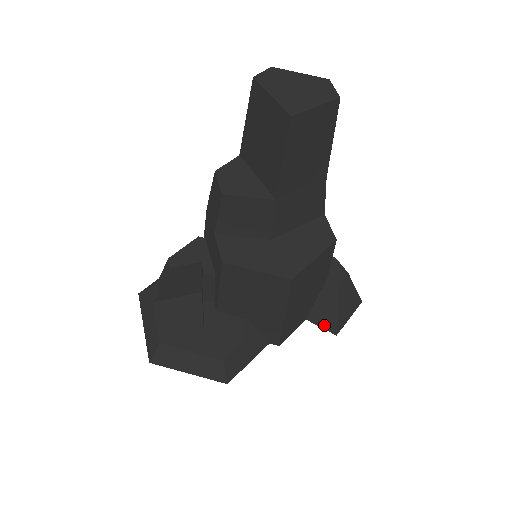
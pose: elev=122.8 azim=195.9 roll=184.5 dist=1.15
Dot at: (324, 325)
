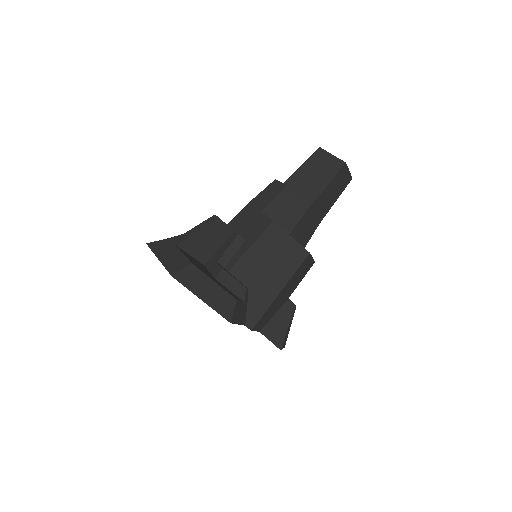
Dot at: (273, 339)
